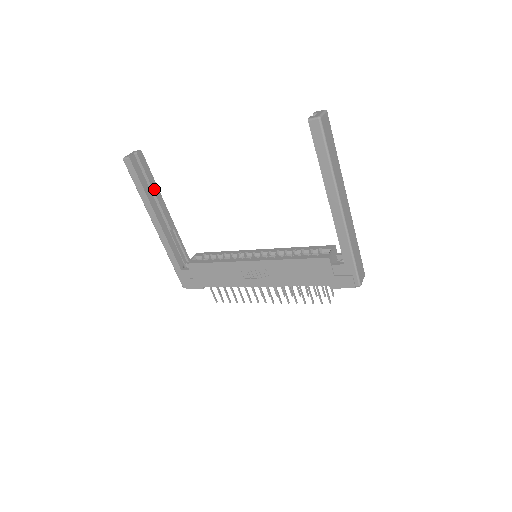
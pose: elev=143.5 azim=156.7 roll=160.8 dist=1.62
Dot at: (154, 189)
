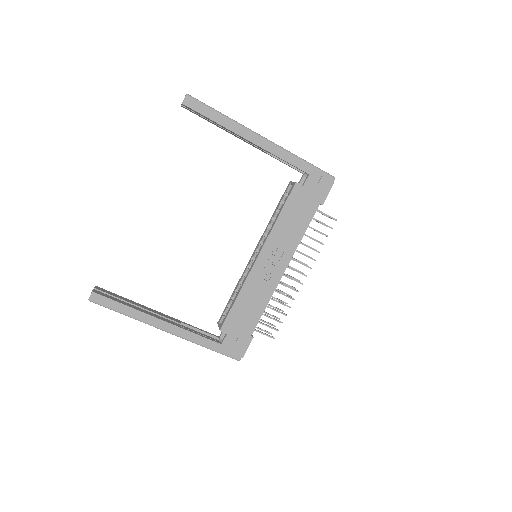
Dot at: (135, 304)
